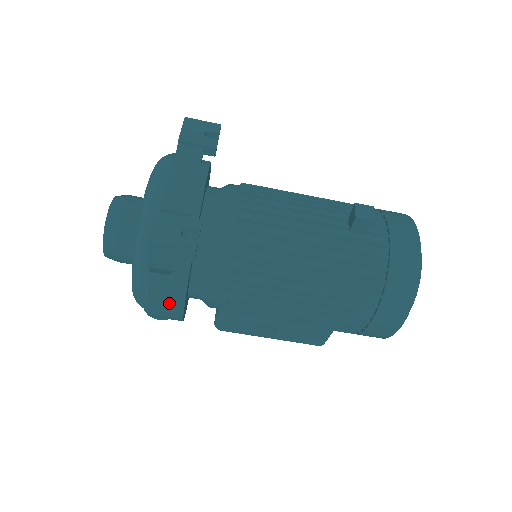
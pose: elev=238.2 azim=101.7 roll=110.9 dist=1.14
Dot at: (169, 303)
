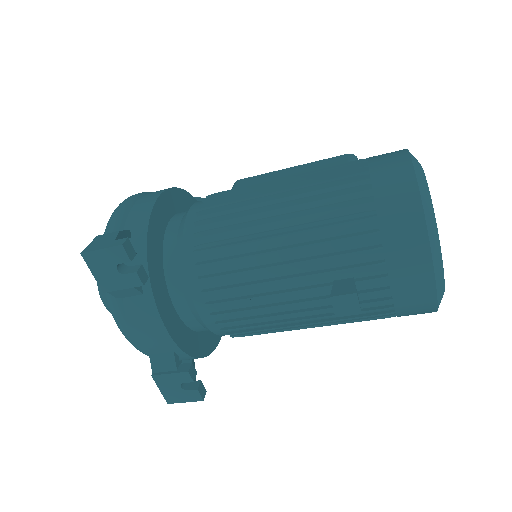
Dot at: occluded
